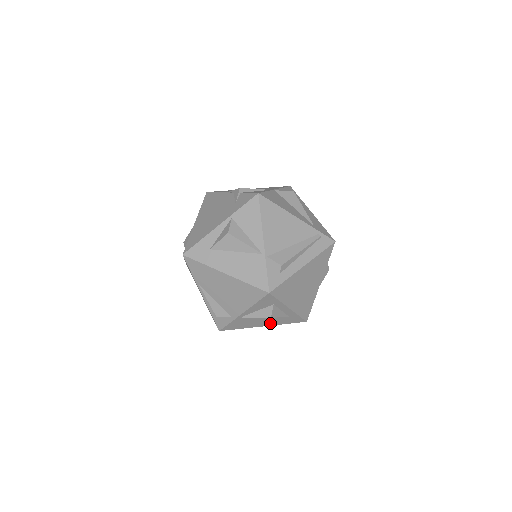
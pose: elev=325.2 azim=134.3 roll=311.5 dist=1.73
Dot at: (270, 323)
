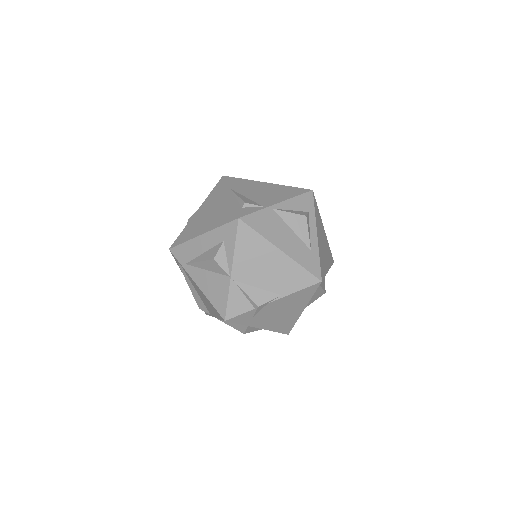
Dot at: (290, 250)
